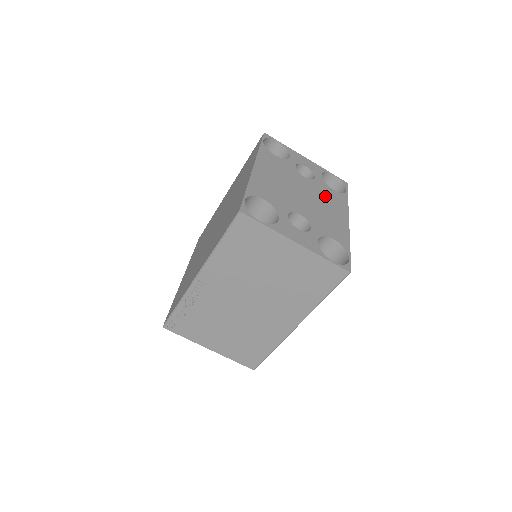
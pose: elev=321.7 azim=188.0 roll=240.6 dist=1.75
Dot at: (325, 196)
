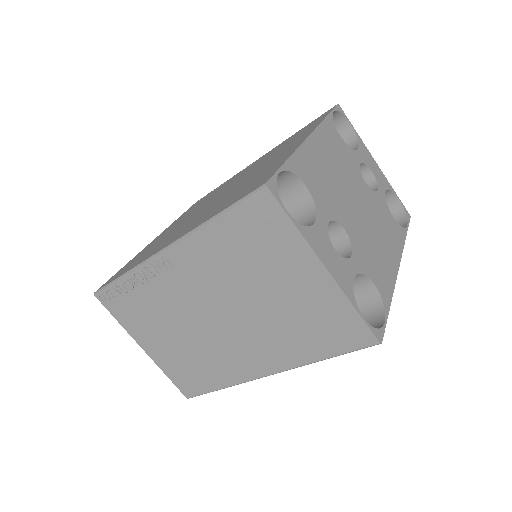
Dot at: (382, 220)
